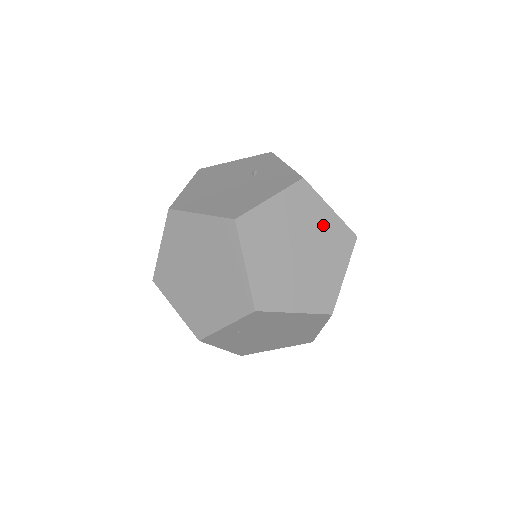
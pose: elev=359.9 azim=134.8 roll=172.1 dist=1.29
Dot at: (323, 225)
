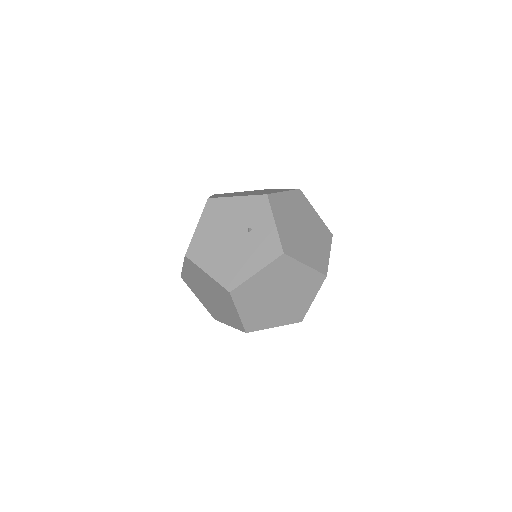
Dot at: (299, 277)
